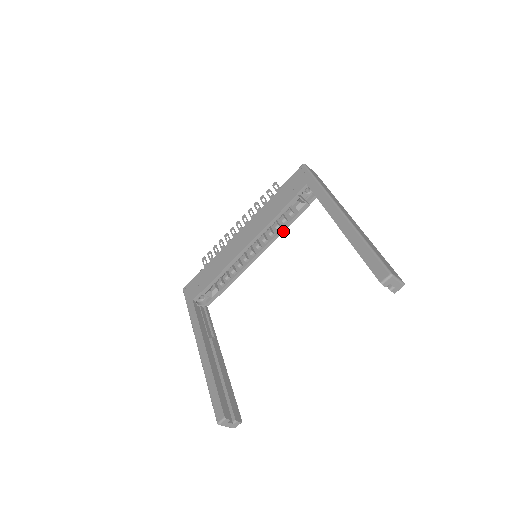
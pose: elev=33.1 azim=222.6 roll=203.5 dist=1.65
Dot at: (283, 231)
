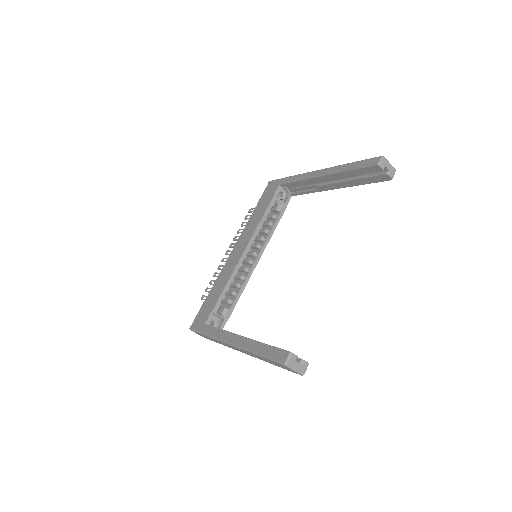
Dot at: (272, 234)
